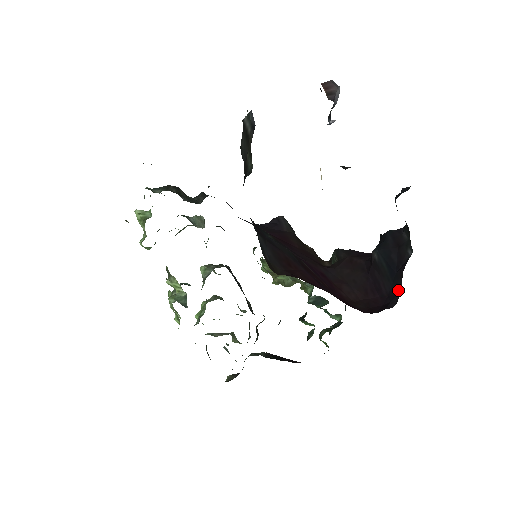
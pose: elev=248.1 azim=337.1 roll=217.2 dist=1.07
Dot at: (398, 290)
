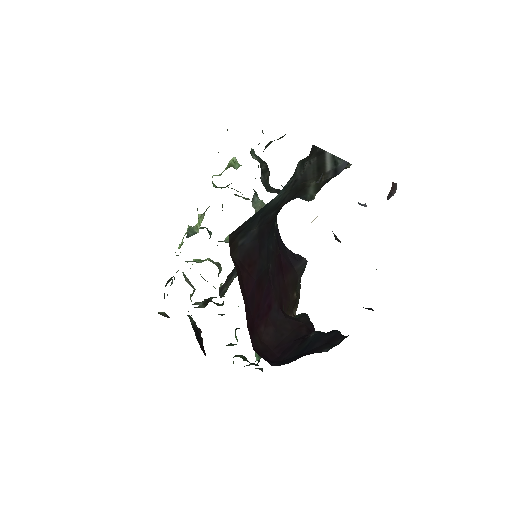
Dot at: (289, 362)
